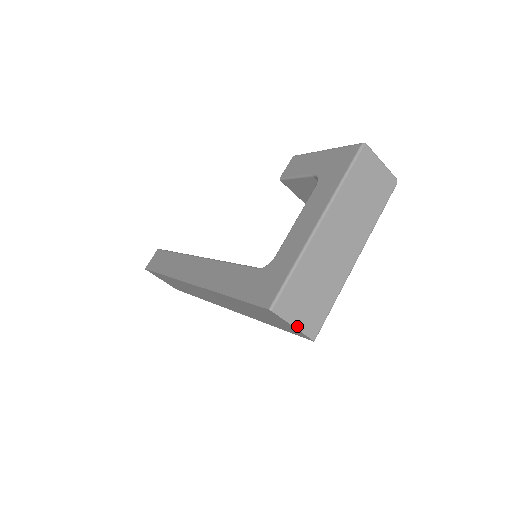
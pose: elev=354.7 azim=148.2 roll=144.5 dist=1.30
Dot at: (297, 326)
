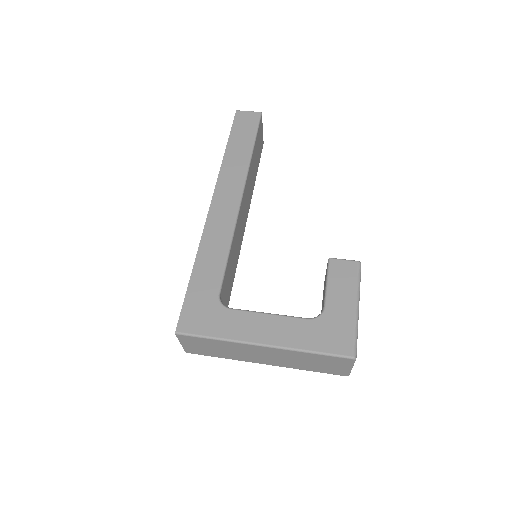
Dot at: (183, 345)
